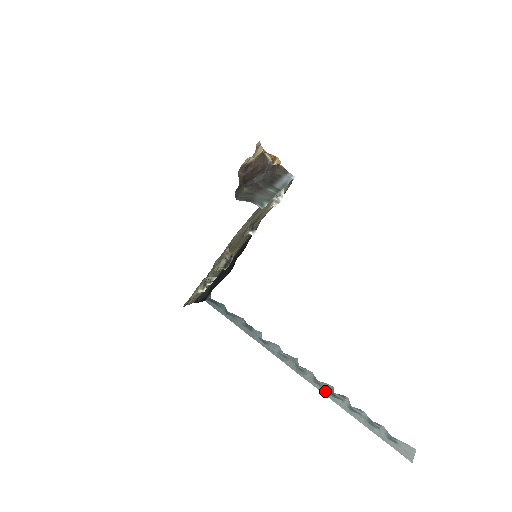
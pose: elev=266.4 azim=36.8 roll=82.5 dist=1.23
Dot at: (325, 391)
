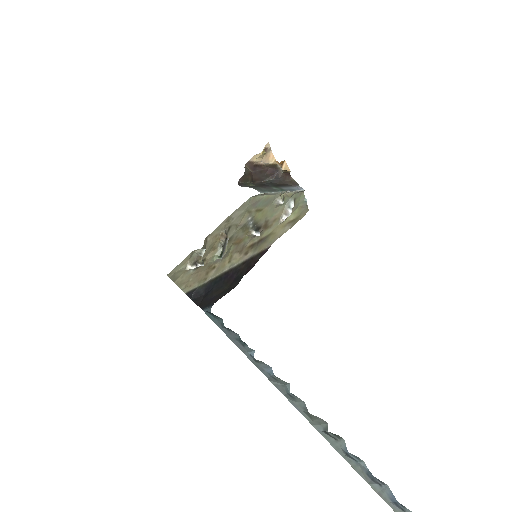
Dot at: (315, 423)
